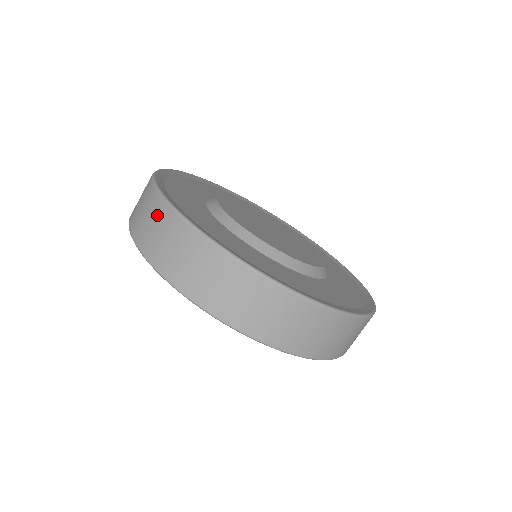
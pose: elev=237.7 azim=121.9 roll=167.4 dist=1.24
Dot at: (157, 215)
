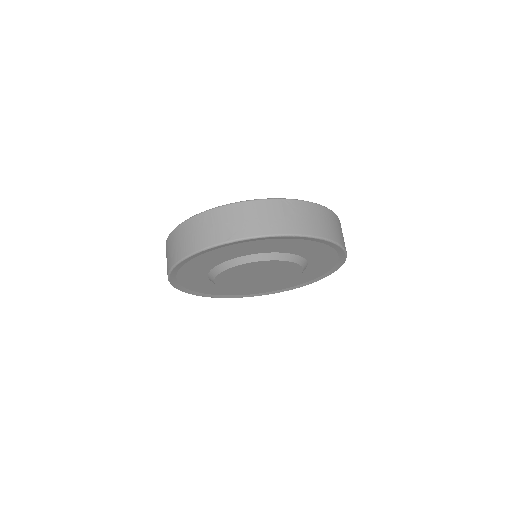
Dot at: (166, 251)
